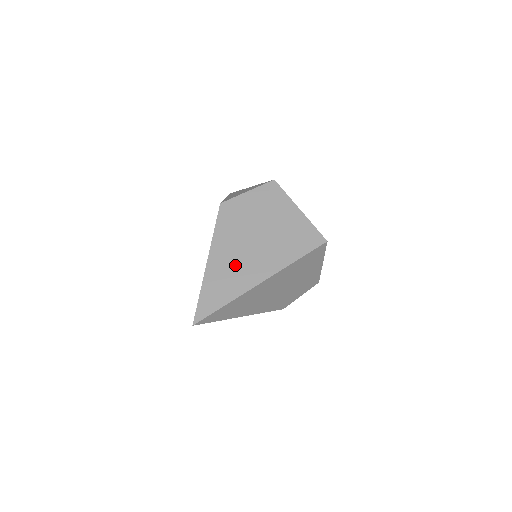
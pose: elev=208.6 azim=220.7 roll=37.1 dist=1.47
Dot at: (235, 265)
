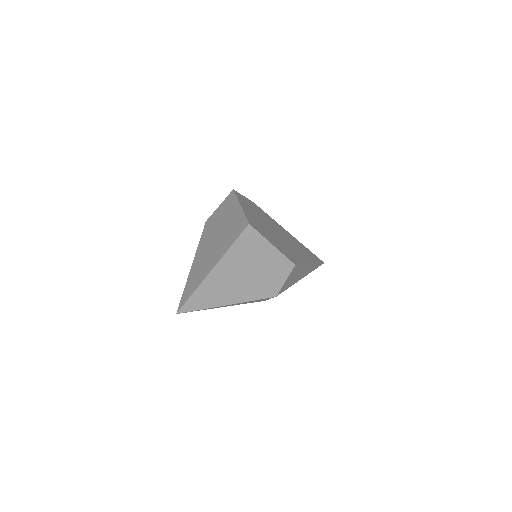
Dot at: (202, 263)
